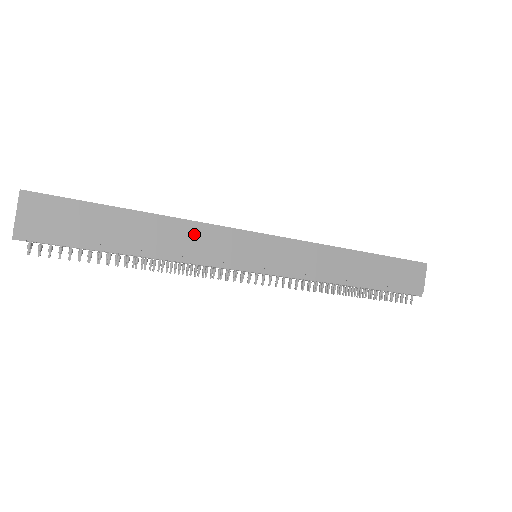
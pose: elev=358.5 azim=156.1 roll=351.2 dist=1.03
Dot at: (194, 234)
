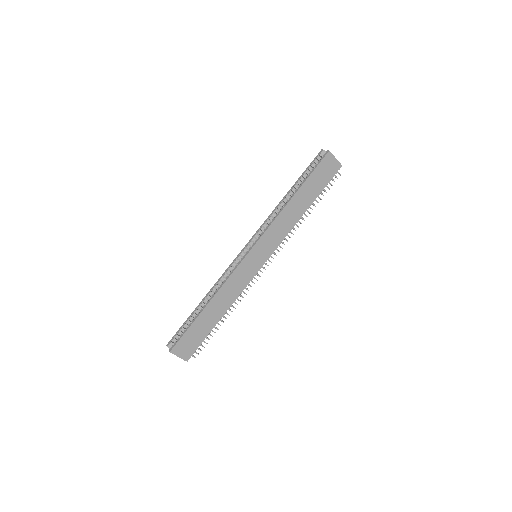
Dot at: (229, 287)
